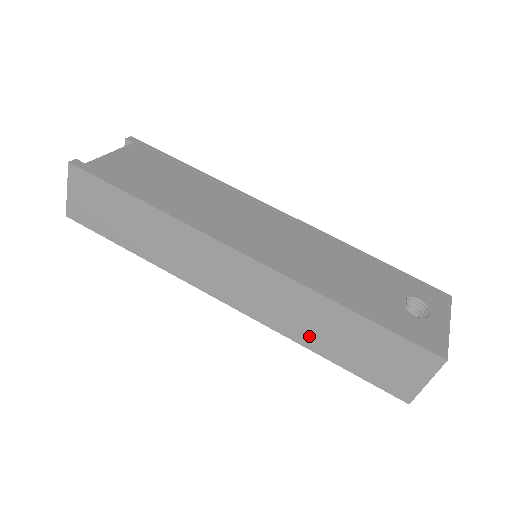
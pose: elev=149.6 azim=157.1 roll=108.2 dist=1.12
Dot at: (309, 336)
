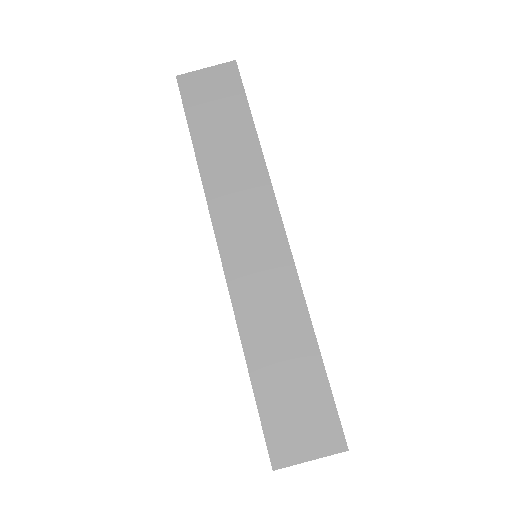
Dot at: (258, 337)
